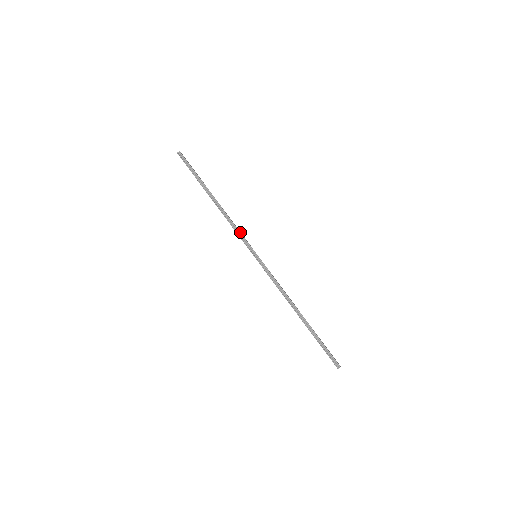
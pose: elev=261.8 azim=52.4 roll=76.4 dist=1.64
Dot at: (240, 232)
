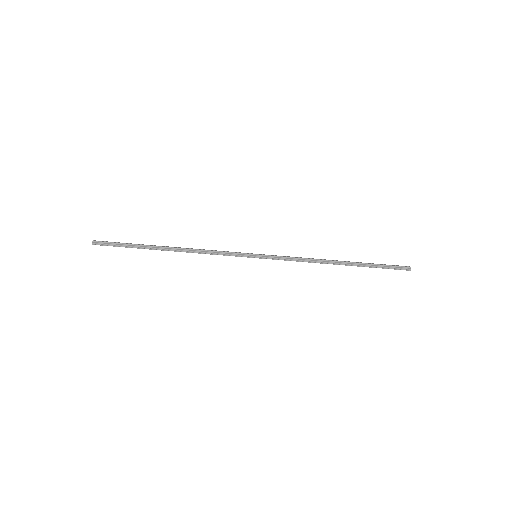
Dot at: (222, 251)
